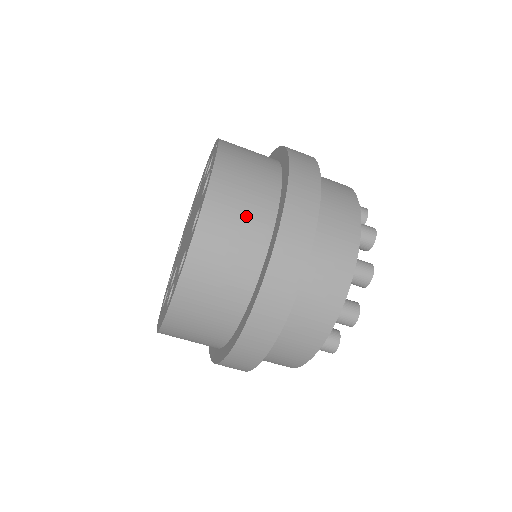
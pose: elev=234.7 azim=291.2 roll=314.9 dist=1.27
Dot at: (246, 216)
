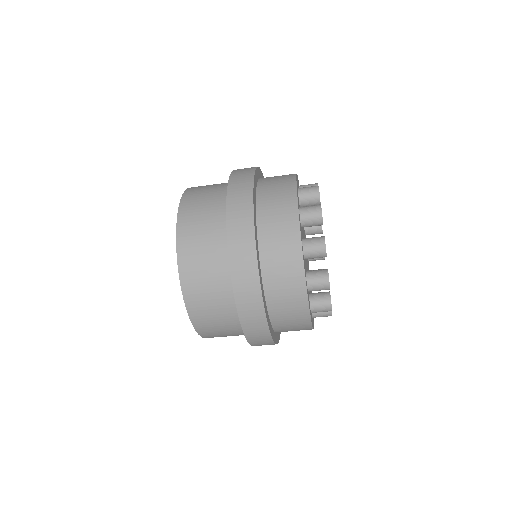
Dot at: (214, 295)
